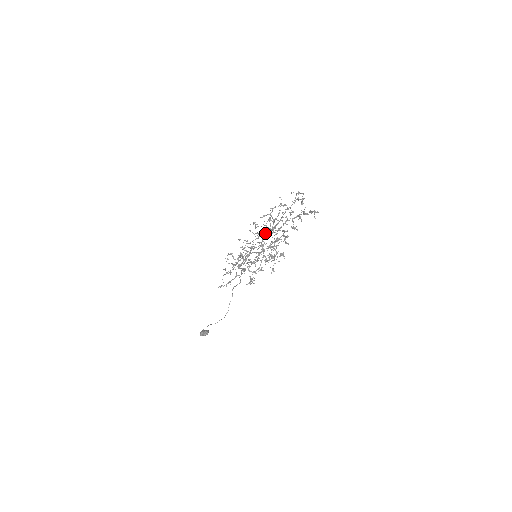
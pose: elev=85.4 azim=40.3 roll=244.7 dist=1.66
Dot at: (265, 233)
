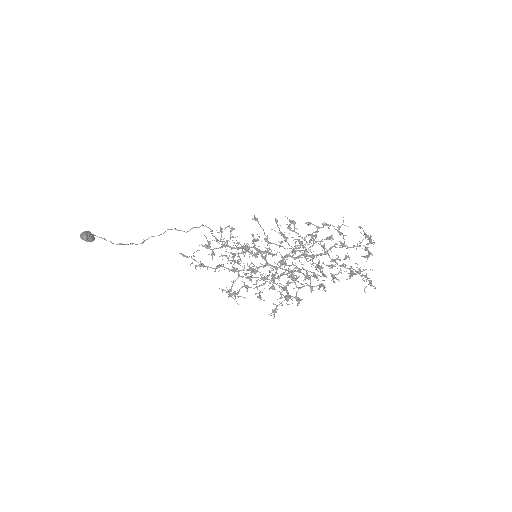
Dot at: occluded
